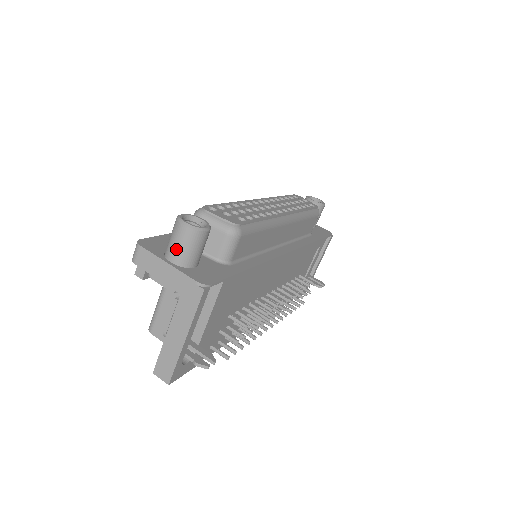
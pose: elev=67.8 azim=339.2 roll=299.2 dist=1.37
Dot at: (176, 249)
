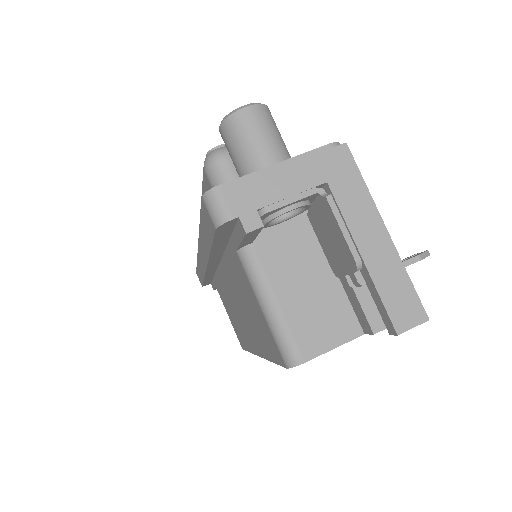
Dot at: (265, 144)
